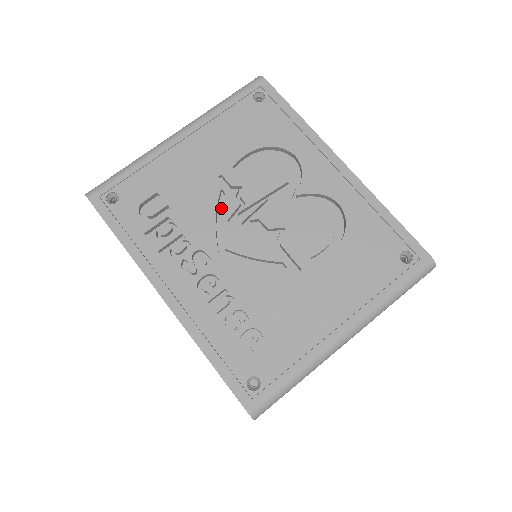
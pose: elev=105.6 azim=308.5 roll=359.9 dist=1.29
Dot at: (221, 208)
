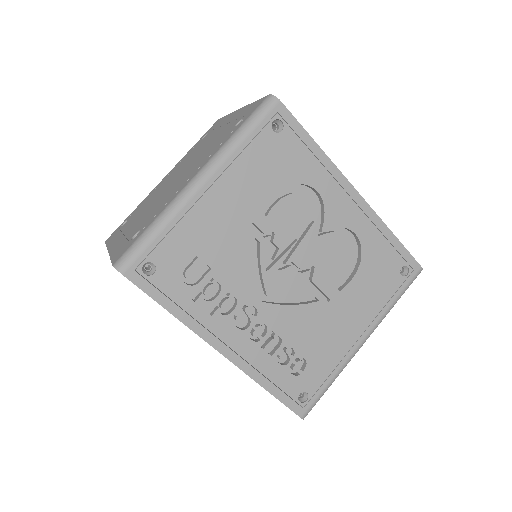
Dot at: (255, 254)
